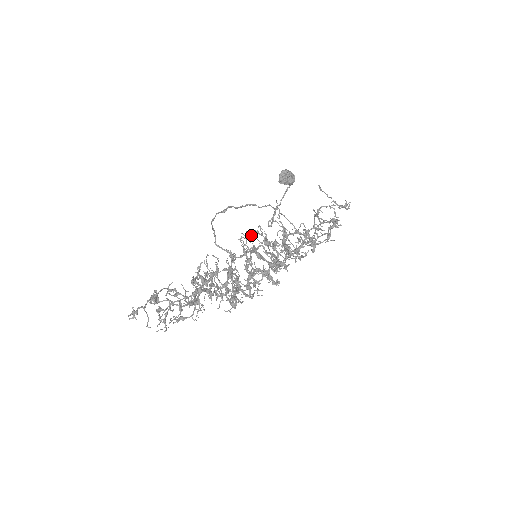
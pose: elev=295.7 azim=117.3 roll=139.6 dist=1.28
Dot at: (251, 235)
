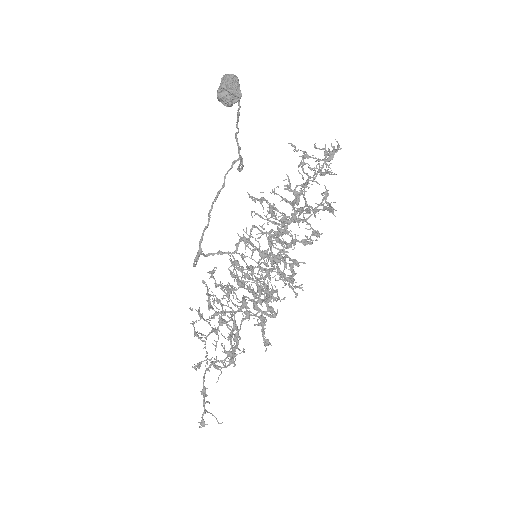
Dot at: (243, 257)
